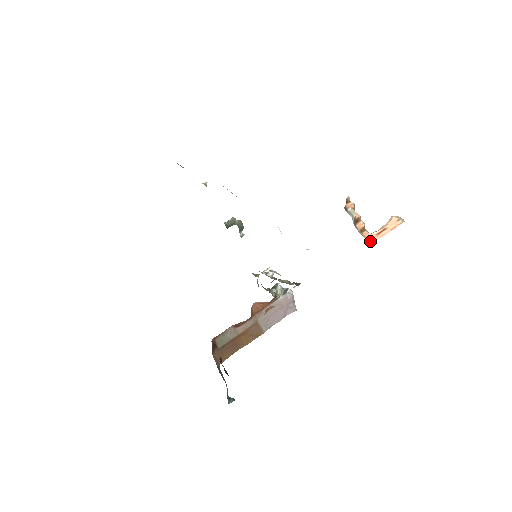
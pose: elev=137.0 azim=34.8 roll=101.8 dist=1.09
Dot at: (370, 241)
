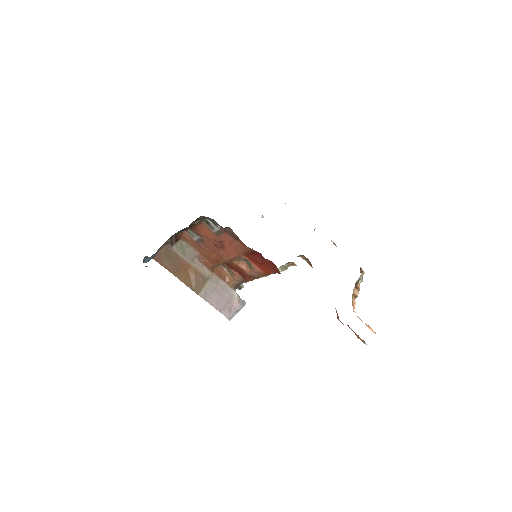
Dot at: (353, 305)
